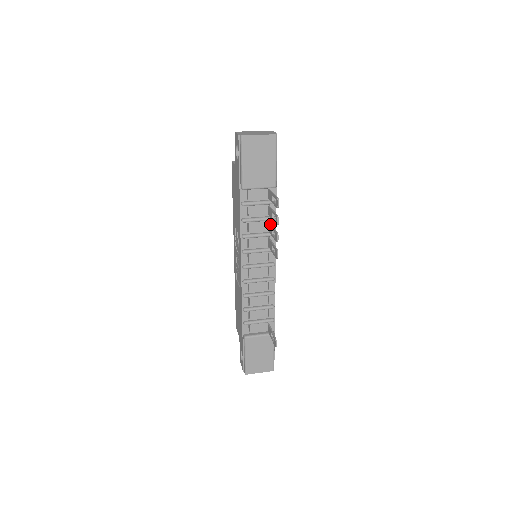
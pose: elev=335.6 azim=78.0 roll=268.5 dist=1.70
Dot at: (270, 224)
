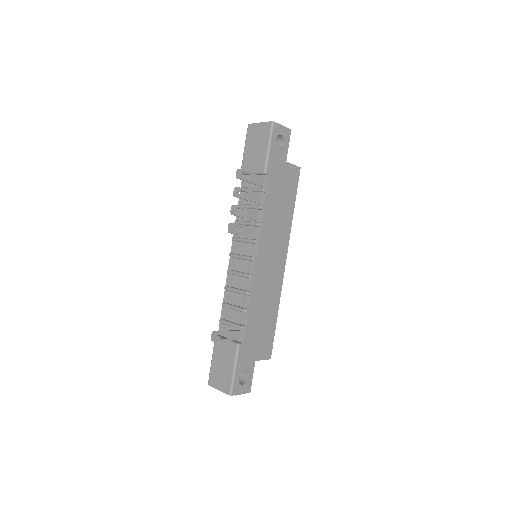
Dot at: (252, 209)
